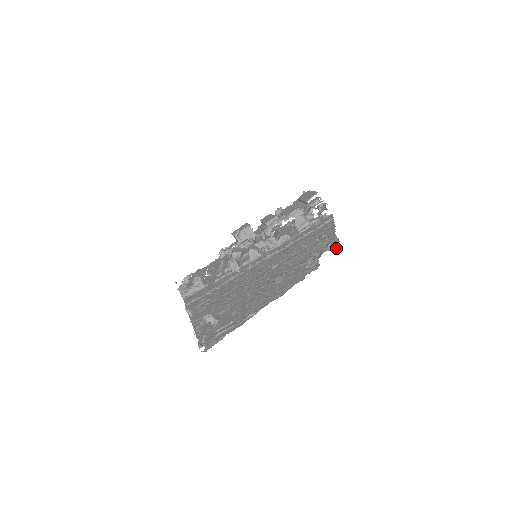
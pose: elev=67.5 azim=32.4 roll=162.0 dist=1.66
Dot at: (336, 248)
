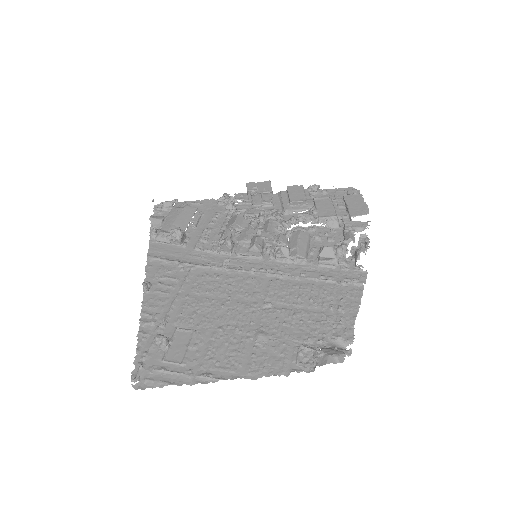
Dot at: (344, 355)
